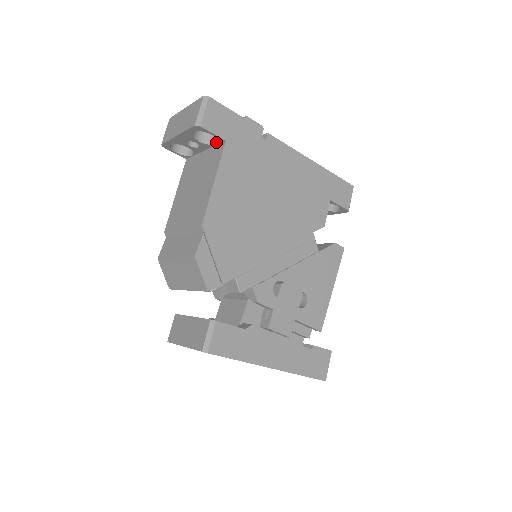
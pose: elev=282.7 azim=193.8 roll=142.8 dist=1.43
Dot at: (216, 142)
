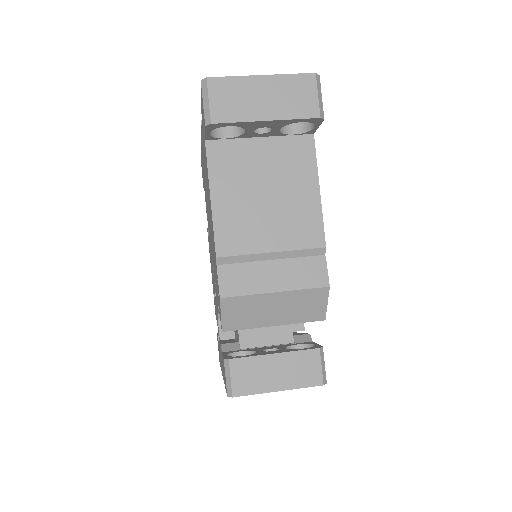
Dot at: (293, 131)
